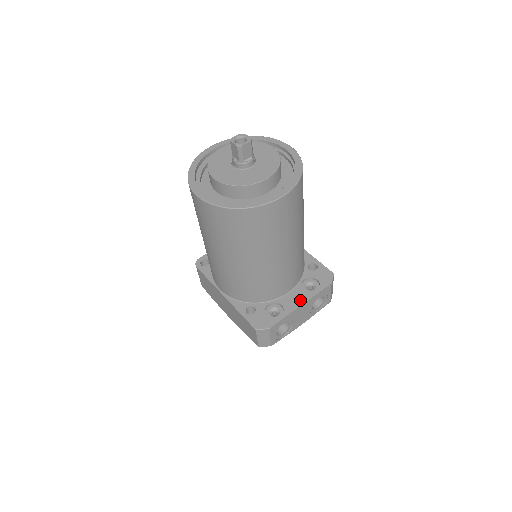
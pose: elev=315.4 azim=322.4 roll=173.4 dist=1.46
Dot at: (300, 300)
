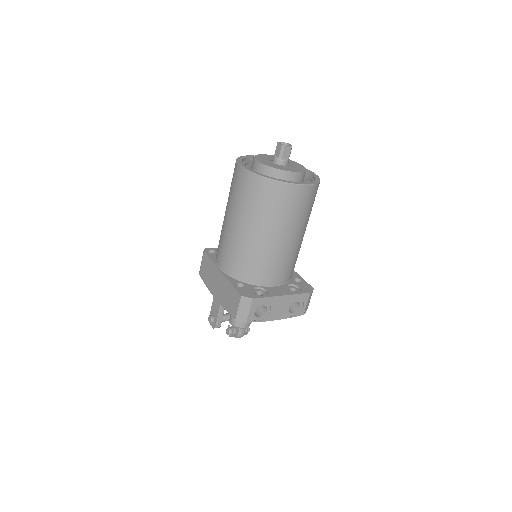
Dot at: (283, 293)
